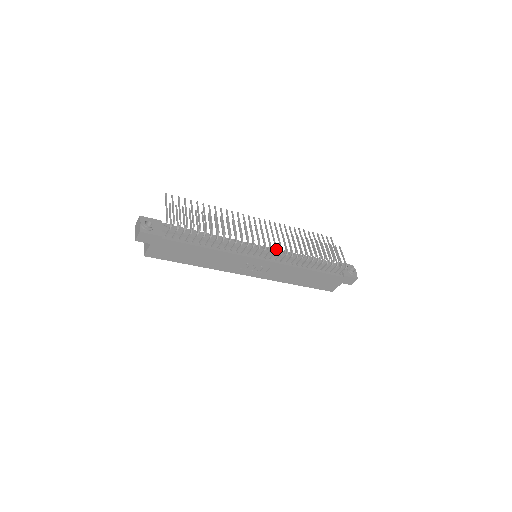
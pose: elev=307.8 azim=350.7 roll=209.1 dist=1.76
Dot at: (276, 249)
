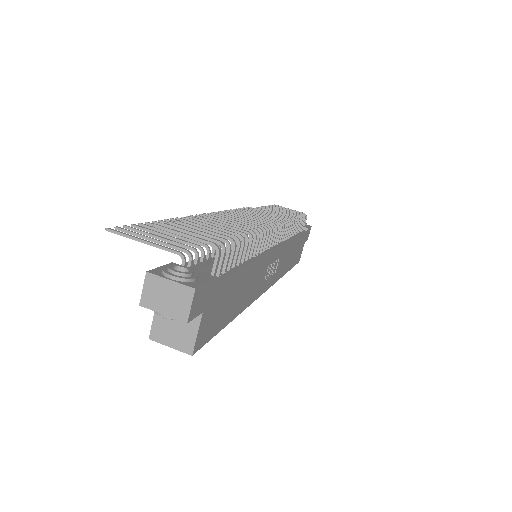
Dot at: (279, 222)
